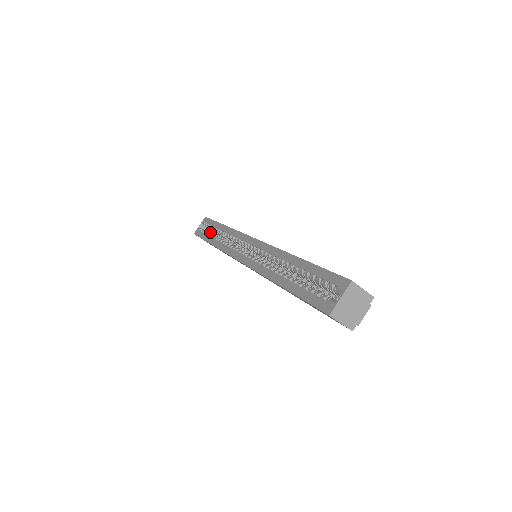
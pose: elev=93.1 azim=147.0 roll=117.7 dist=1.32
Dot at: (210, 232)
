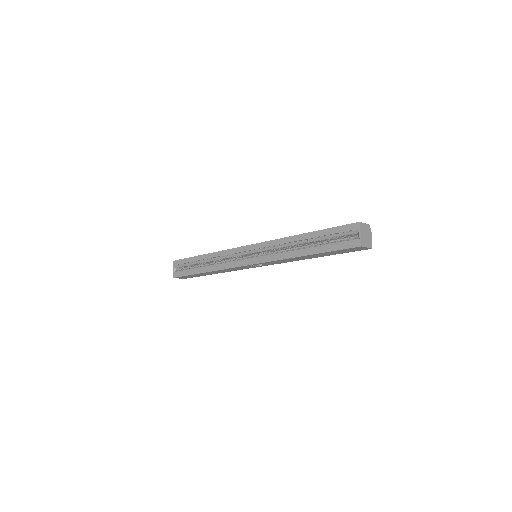
Dot at: occluded
